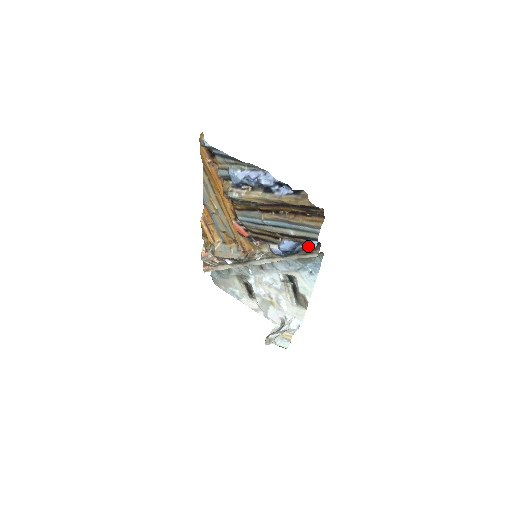
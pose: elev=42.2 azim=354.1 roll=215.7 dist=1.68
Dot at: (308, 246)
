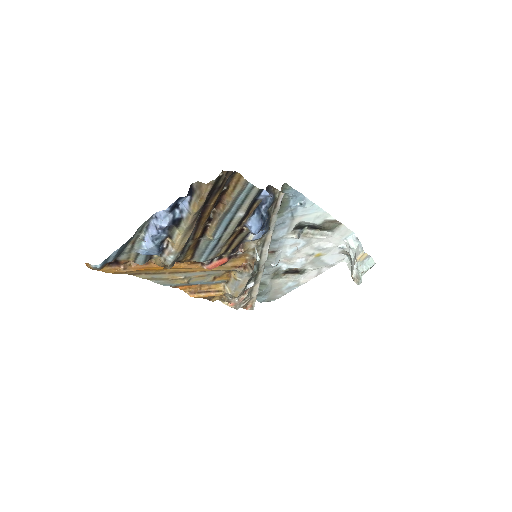
Dot at: (266, 201)
